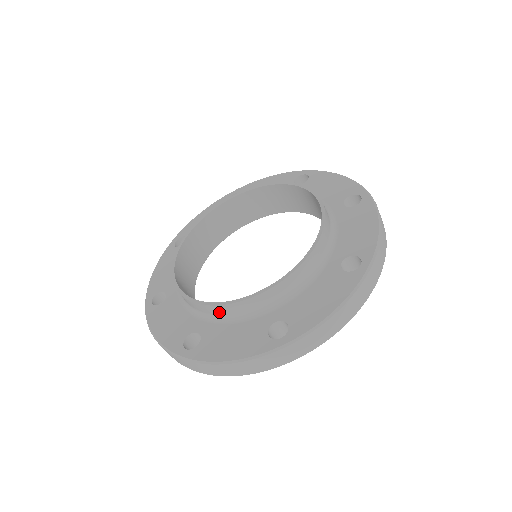
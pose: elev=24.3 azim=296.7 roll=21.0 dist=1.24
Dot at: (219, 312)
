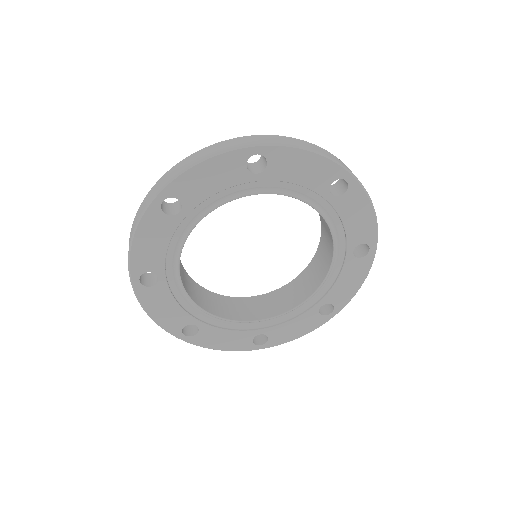
Dot at: occluded
